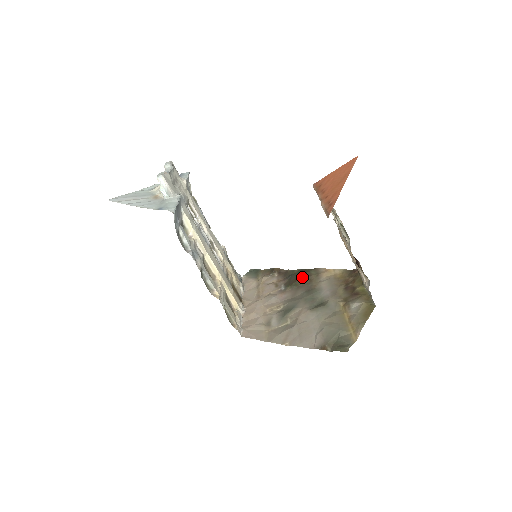
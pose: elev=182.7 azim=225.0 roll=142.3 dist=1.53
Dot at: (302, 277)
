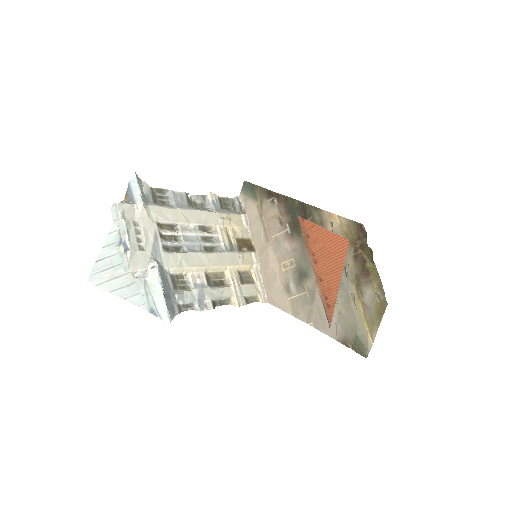
Dot at: occluded
